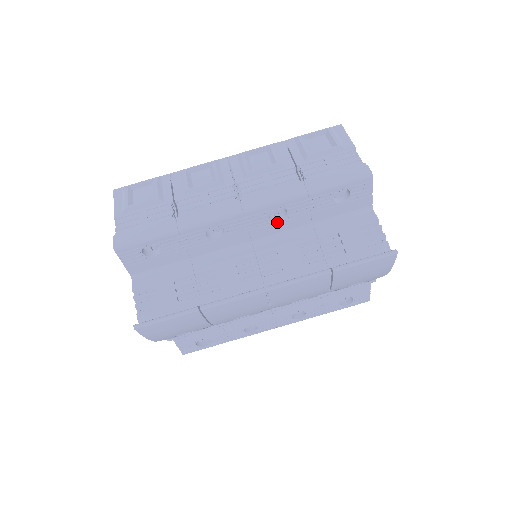
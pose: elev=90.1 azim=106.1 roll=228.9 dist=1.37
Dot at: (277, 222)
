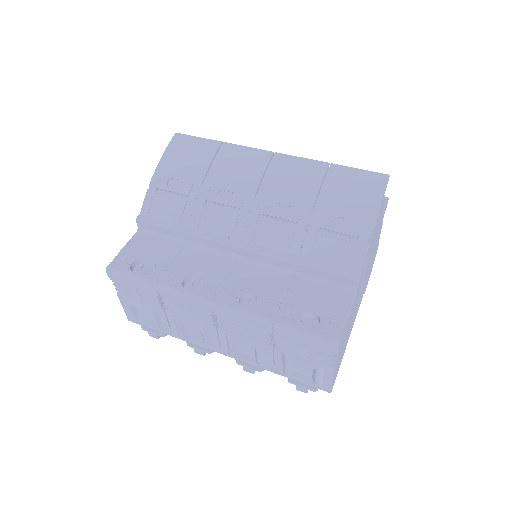
Dot at: occluded
